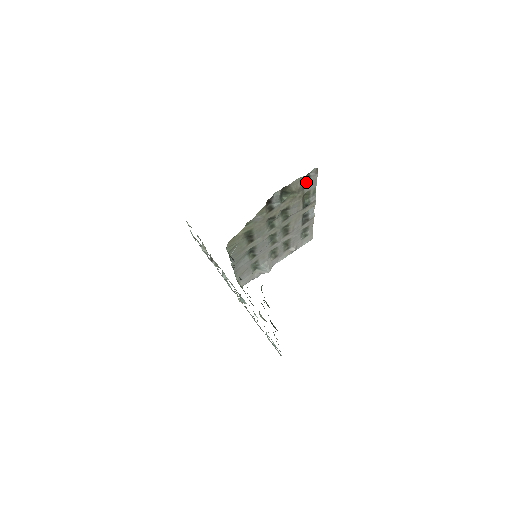
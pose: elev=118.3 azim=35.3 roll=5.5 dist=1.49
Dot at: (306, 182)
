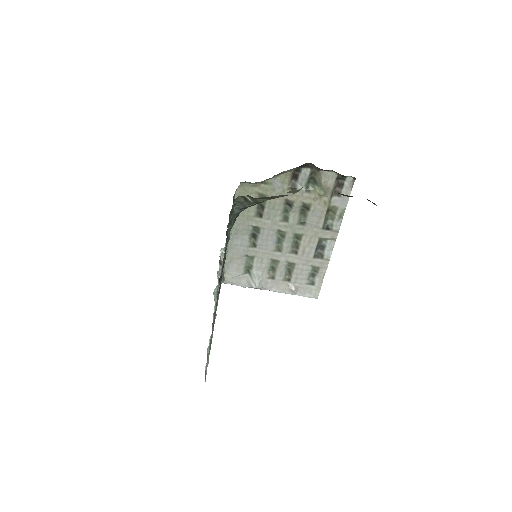
Dot at: (338, 191)
